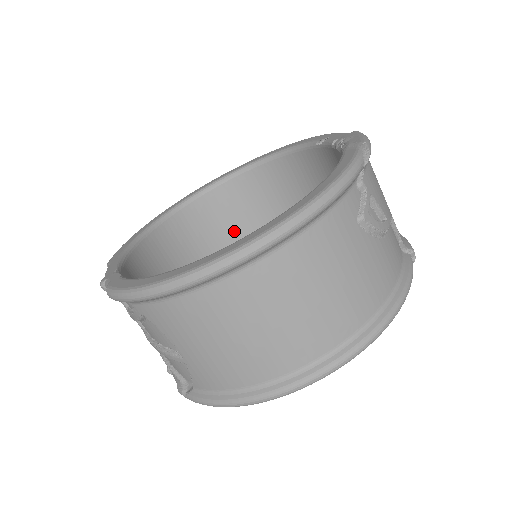
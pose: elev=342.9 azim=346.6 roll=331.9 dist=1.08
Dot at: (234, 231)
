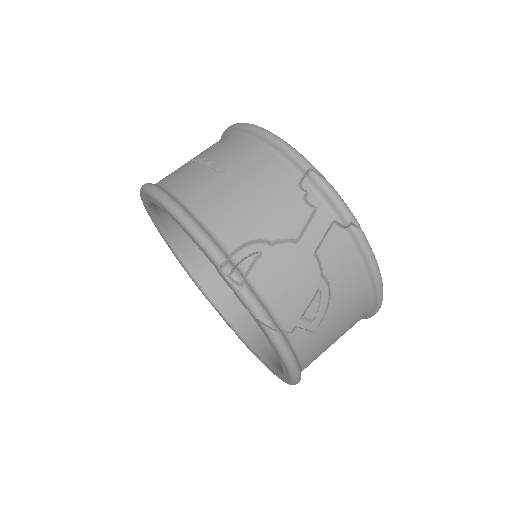
Dot at: occluded
